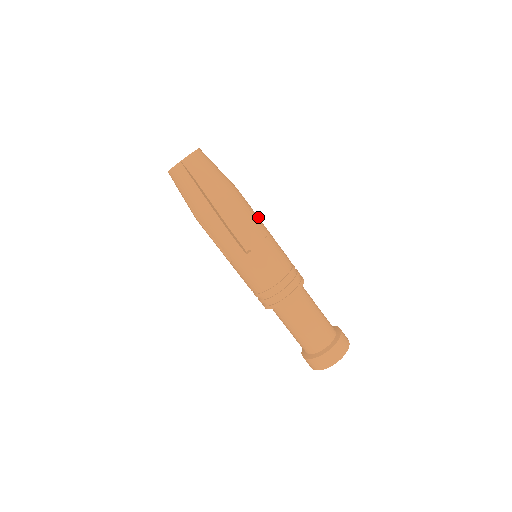
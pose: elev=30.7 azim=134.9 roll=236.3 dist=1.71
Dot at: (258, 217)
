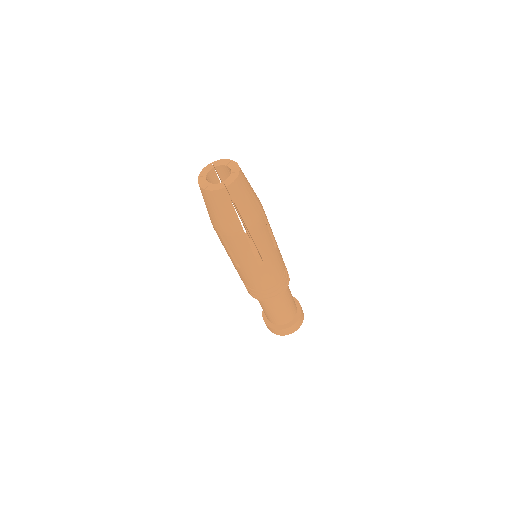
Dot at: occluded
